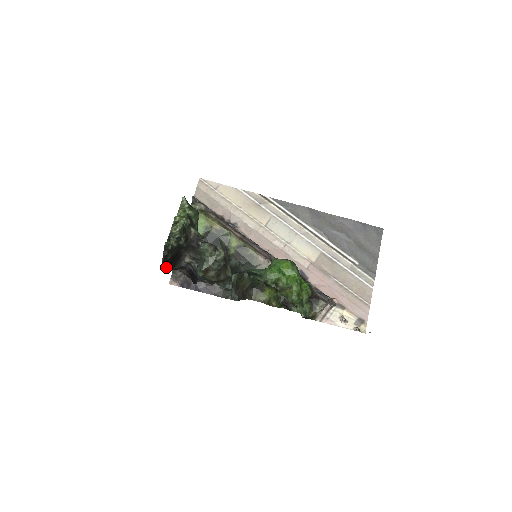
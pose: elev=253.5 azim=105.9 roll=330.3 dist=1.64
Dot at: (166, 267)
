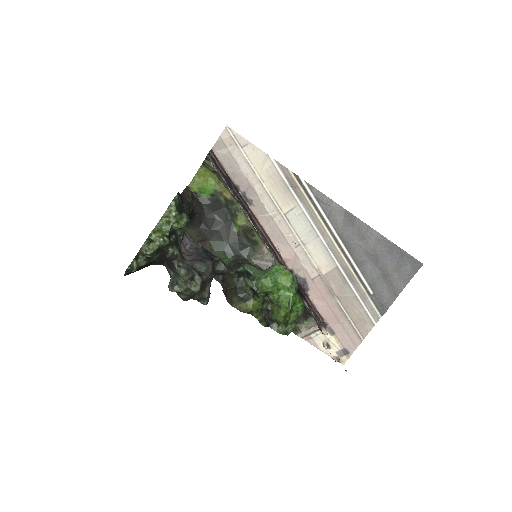
Dot at: occluded
